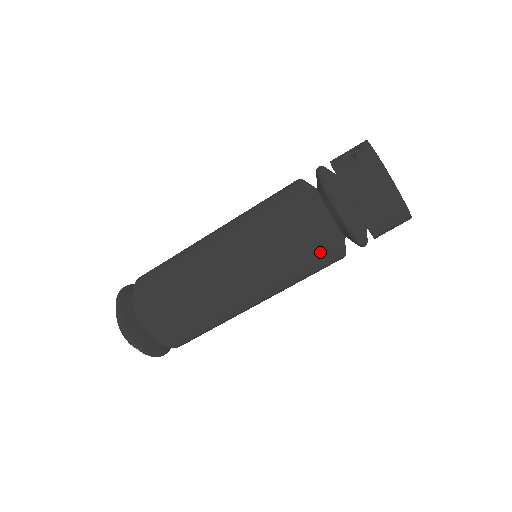
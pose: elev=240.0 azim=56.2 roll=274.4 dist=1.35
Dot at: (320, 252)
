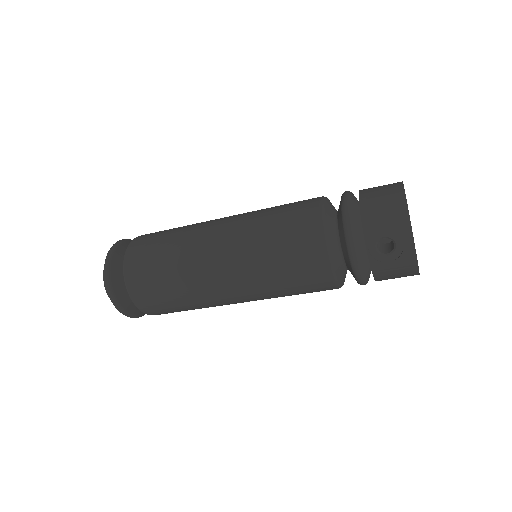
Dot at: occluded
